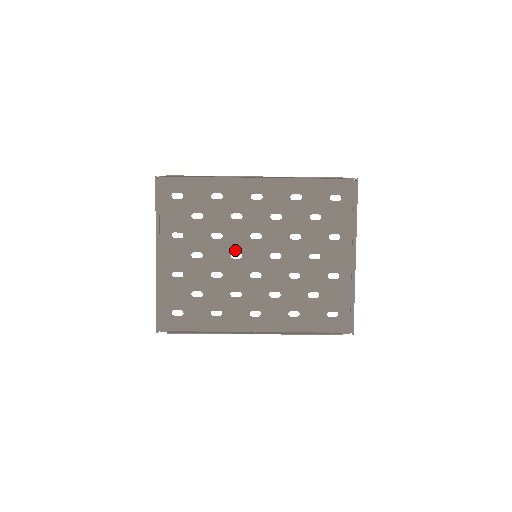
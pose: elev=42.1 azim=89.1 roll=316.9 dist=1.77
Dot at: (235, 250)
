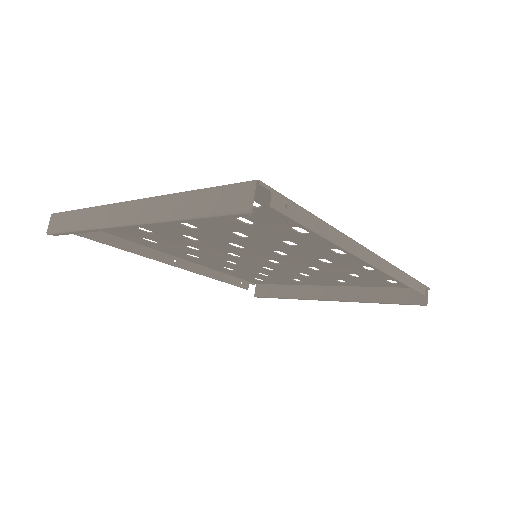
Dot at: (242, 245)
